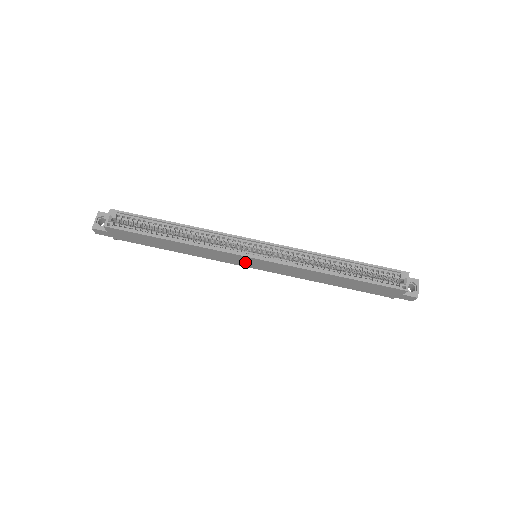
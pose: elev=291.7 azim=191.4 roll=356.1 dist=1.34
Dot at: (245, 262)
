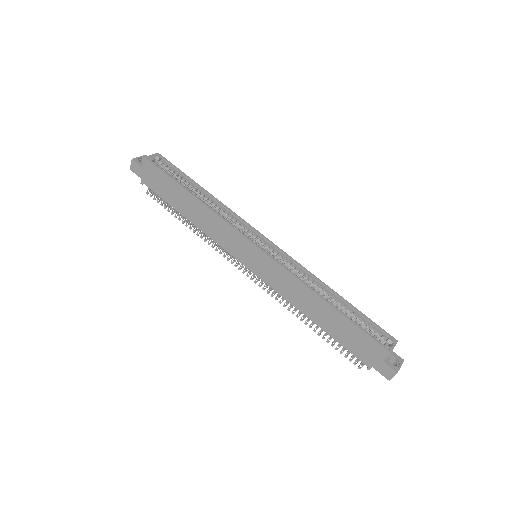
Dot at: (244, 253)
